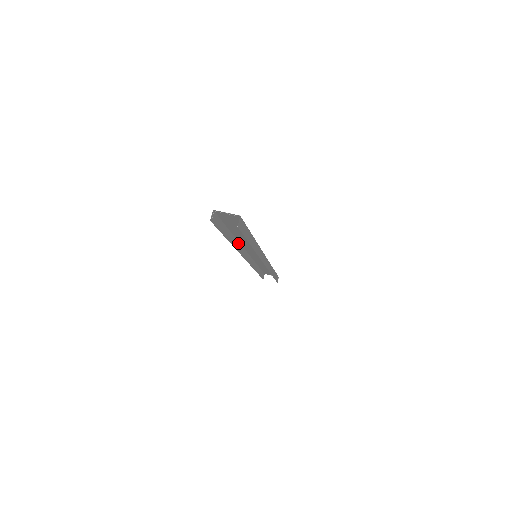
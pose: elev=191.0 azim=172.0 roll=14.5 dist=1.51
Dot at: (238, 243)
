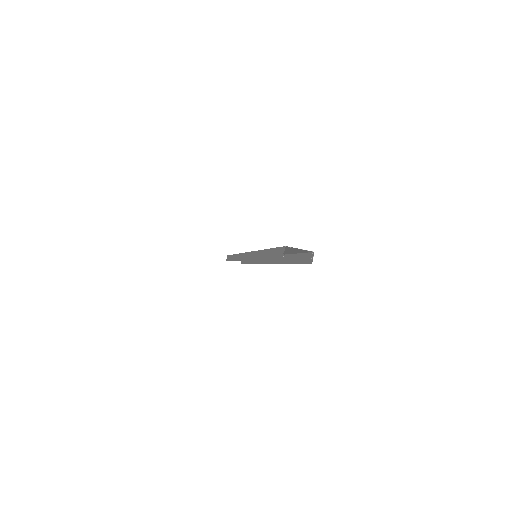
Dot at: (255, 252)
